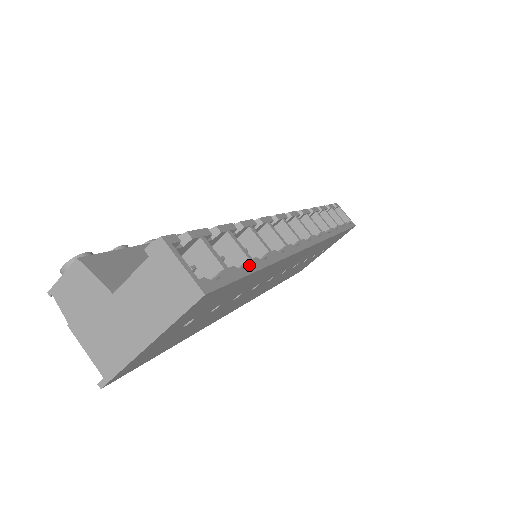
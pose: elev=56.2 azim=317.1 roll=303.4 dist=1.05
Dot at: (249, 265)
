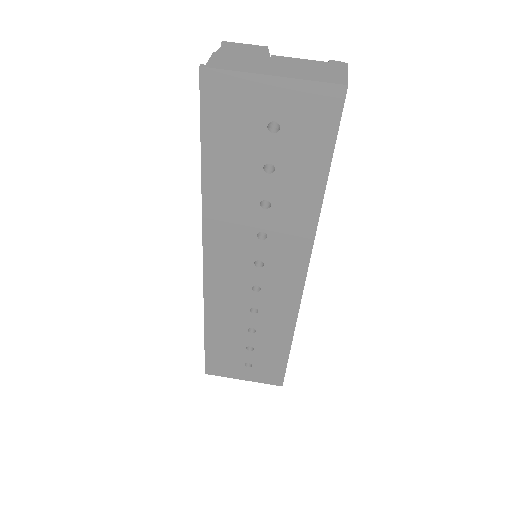
Dot at: occluded
